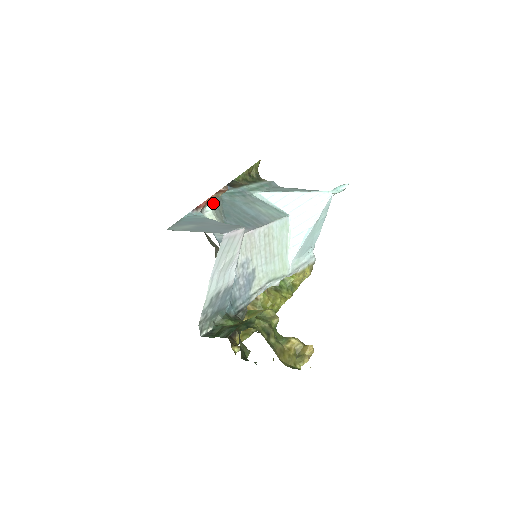
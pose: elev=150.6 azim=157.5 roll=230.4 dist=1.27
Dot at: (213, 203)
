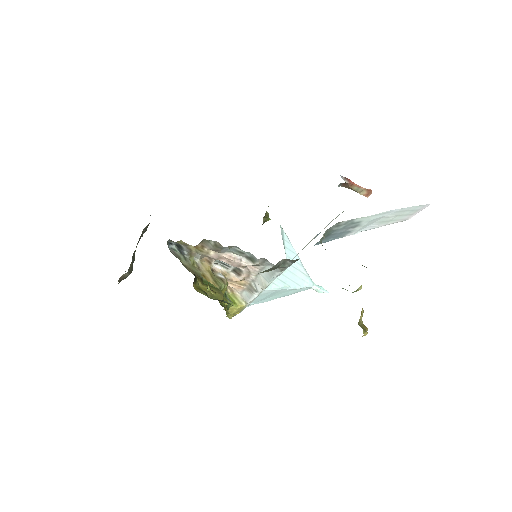
Dot at: occluded
